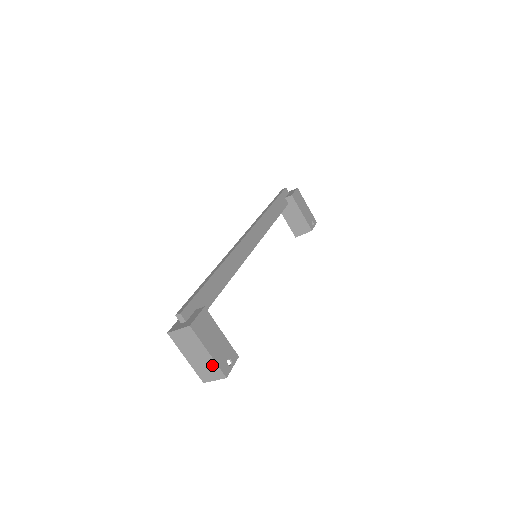
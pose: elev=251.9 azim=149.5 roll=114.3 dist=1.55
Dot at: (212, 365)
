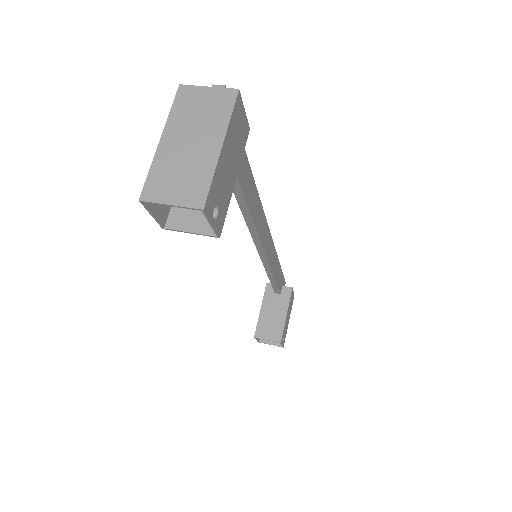
Dot at: (201, 172)
